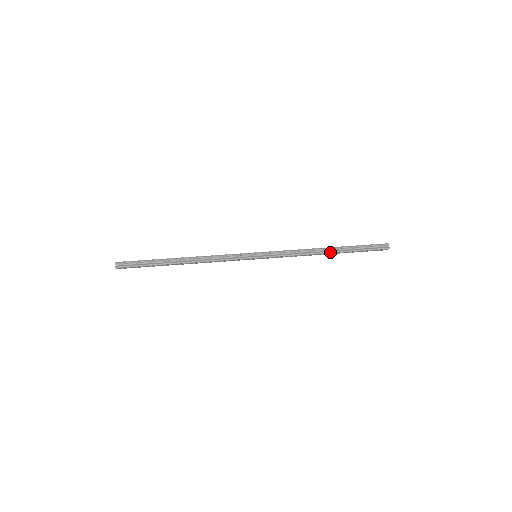
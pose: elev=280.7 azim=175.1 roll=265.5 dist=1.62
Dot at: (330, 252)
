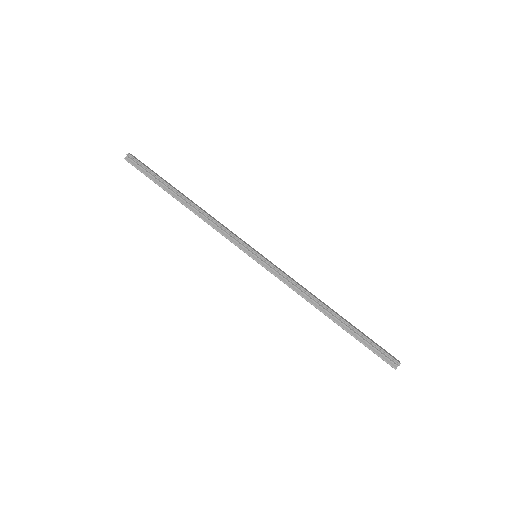
Dot at: (330, 317)
